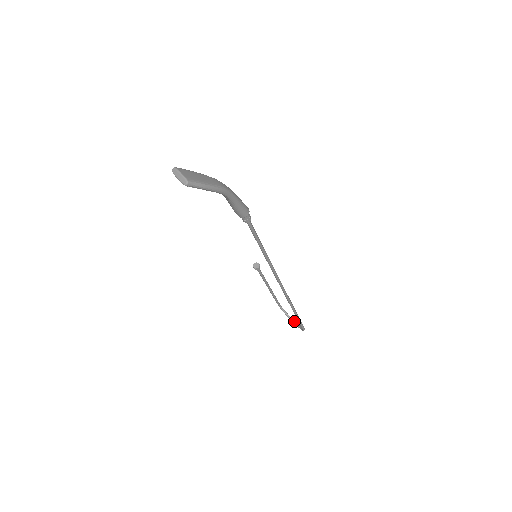
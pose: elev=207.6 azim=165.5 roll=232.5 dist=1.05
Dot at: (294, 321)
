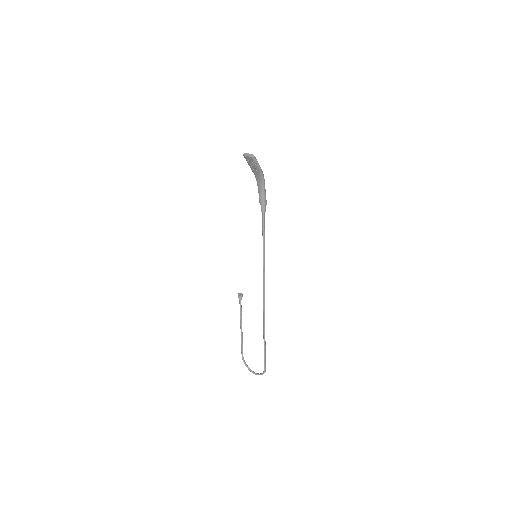
Dot at: (254, 372)
